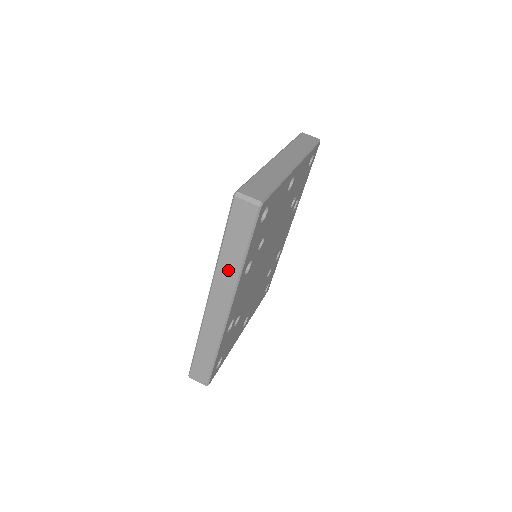
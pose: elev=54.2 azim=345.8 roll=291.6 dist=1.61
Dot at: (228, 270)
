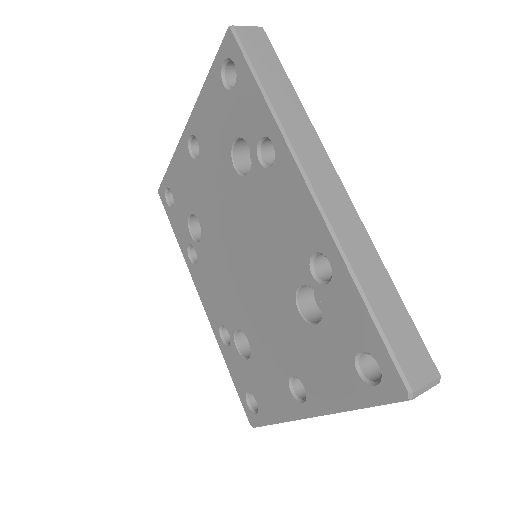
Dot at: (296, 121)
